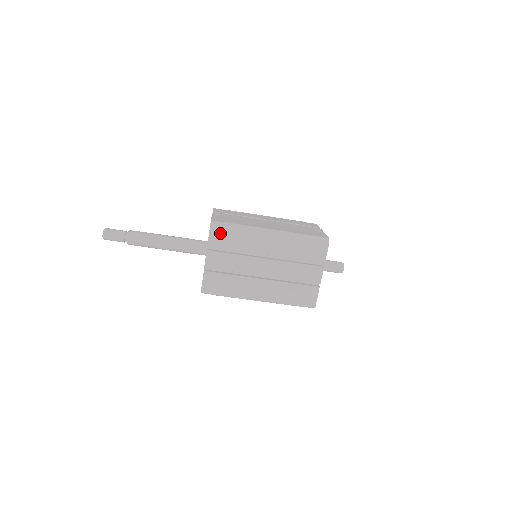
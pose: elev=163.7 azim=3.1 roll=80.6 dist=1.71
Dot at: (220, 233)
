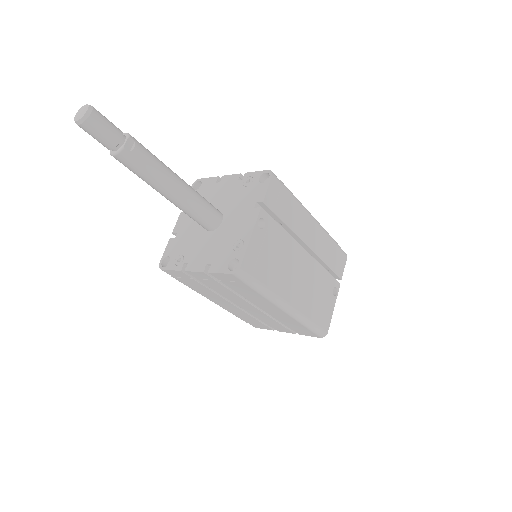
Dot at: (235, 280)
